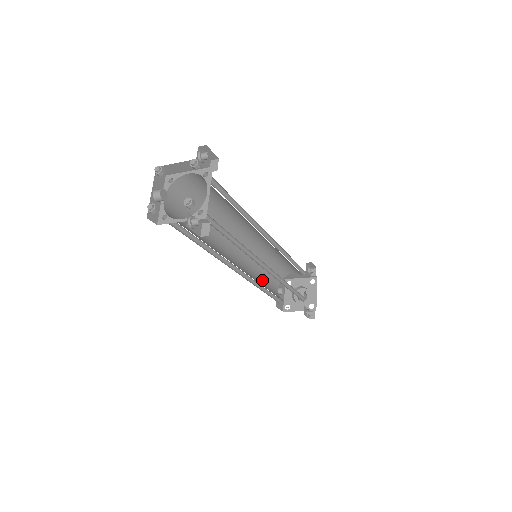
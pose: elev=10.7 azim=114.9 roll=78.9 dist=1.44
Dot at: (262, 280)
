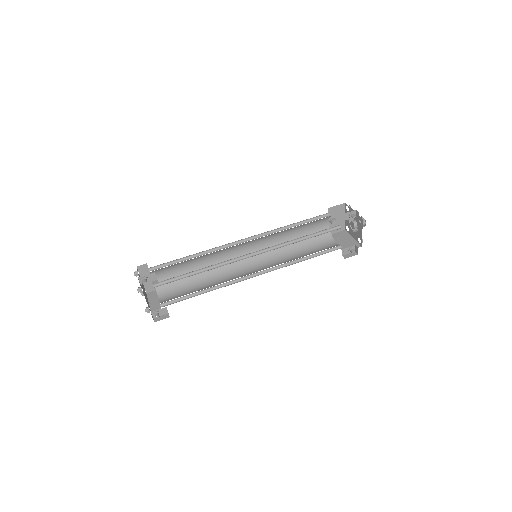
Dot at: (295, 236)
